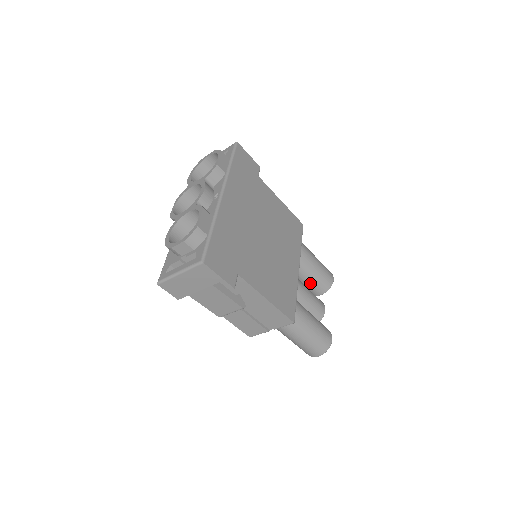
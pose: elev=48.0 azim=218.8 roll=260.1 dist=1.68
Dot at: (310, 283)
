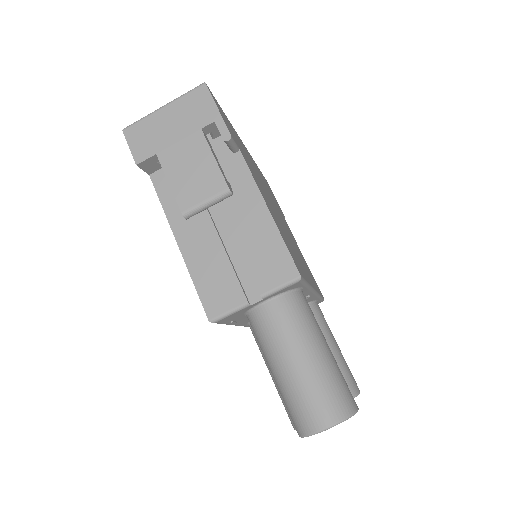
Dot at: occluded
